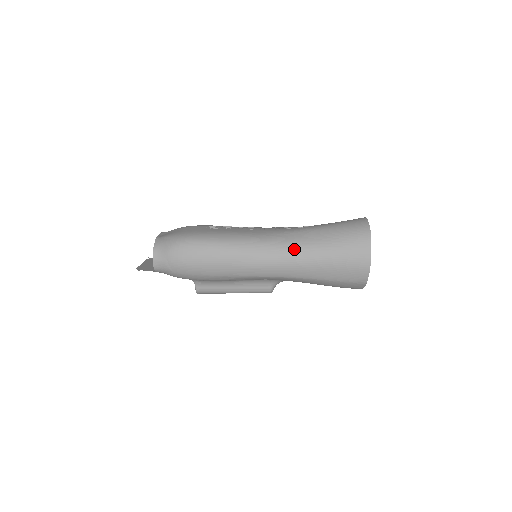
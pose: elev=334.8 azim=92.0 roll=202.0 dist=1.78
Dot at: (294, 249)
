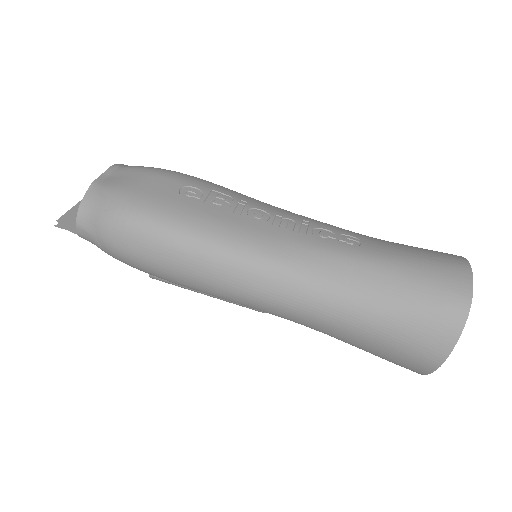
Dot at: (316, 291)
